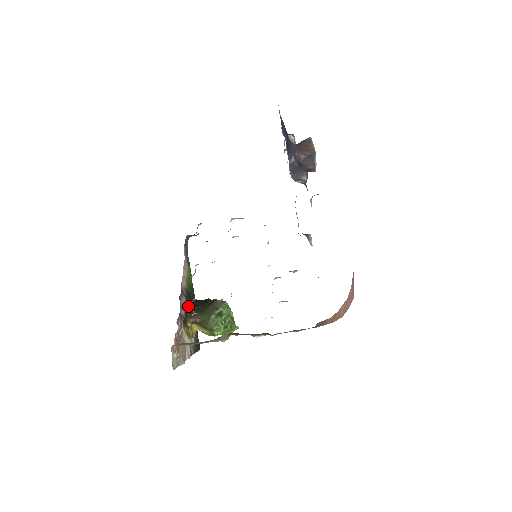
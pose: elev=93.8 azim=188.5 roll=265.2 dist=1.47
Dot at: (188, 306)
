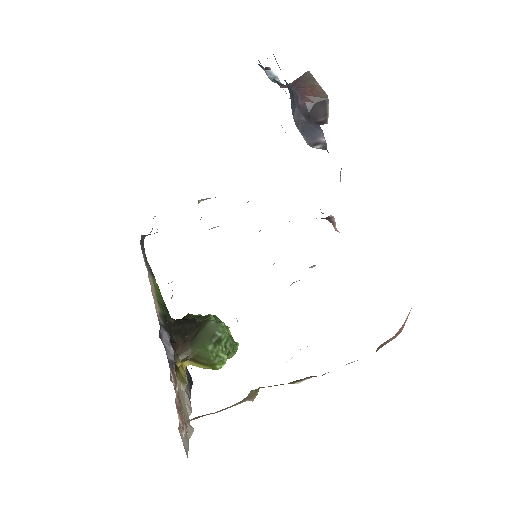
Dot at: (170, 338)
